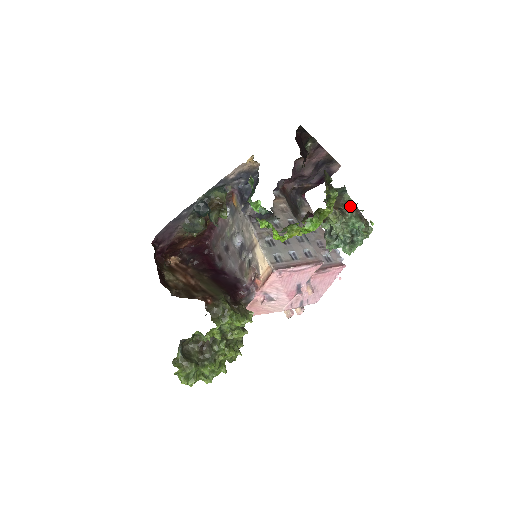
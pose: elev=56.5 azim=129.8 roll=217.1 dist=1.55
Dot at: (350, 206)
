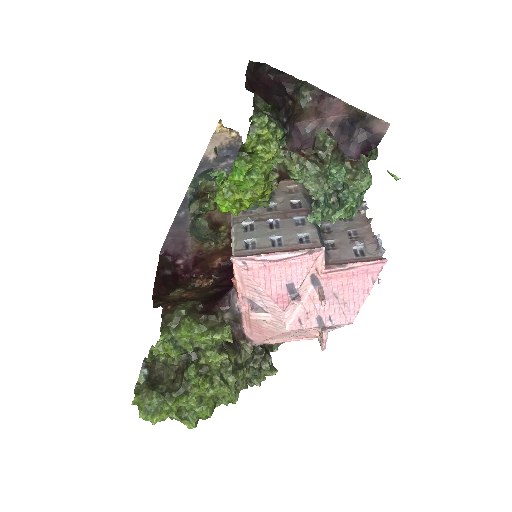
Dot at: (330, 148)
